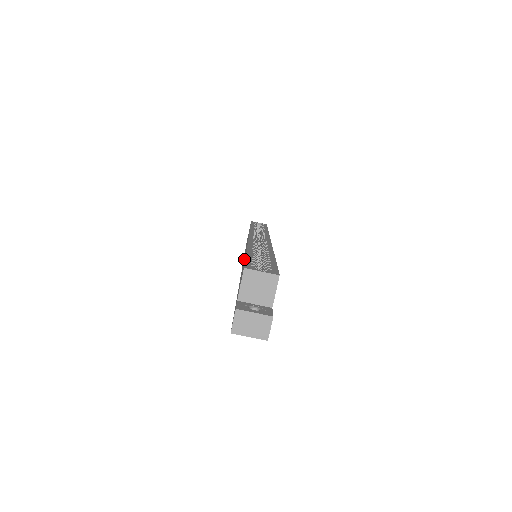
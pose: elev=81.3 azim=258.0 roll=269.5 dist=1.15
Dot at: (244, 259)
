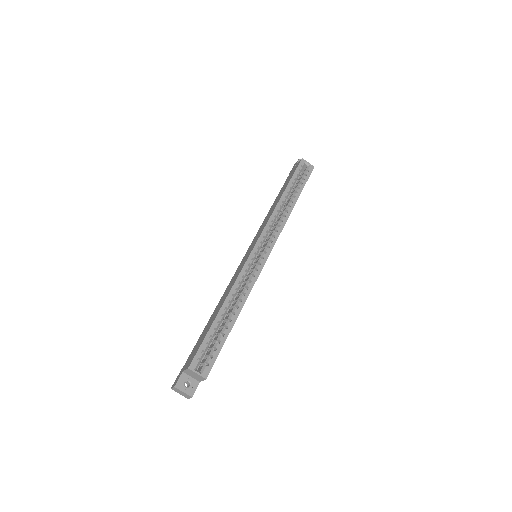
Dot at: (225, 296)
